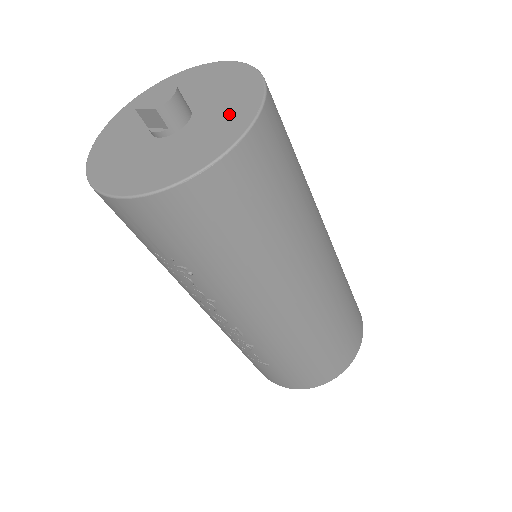
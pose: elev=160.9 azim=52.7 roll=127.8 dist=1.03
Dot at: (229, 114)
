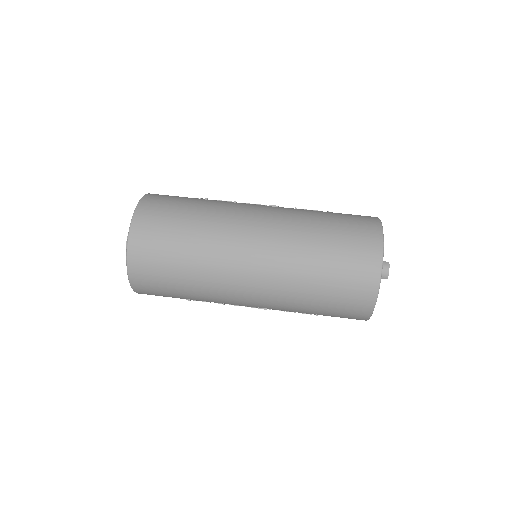
Dot at: occluded
